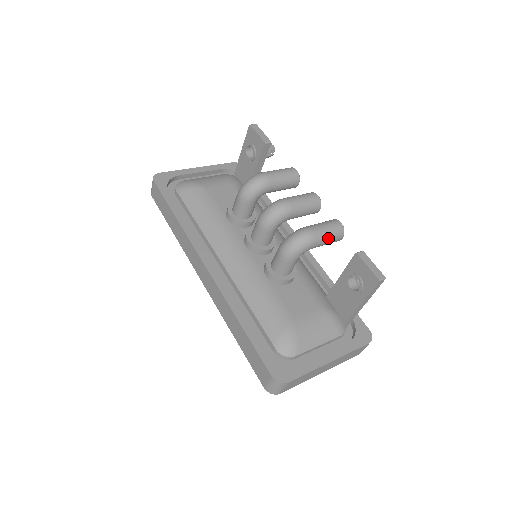
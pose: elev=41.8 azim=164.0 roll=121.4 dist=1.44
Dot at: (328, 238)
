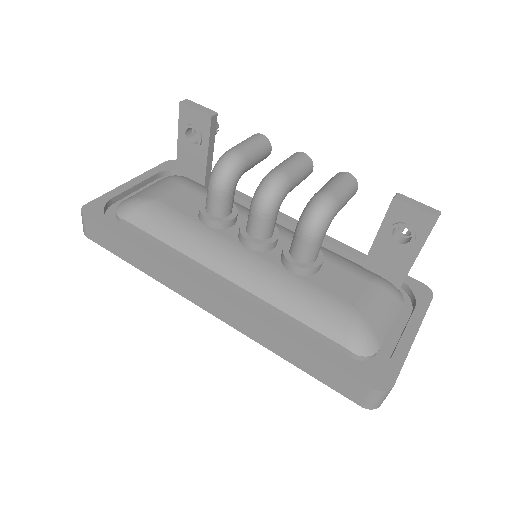
Dot at: (347, 195)
